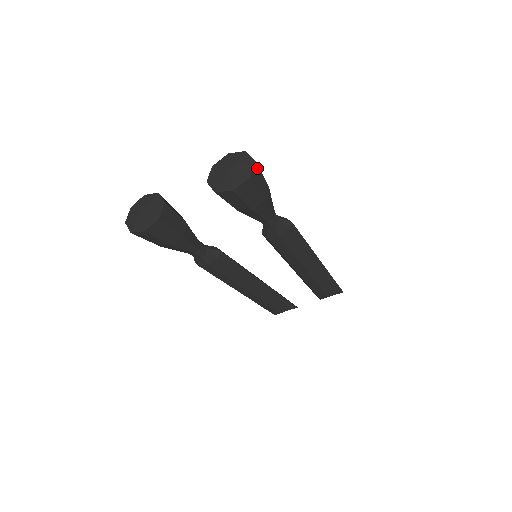
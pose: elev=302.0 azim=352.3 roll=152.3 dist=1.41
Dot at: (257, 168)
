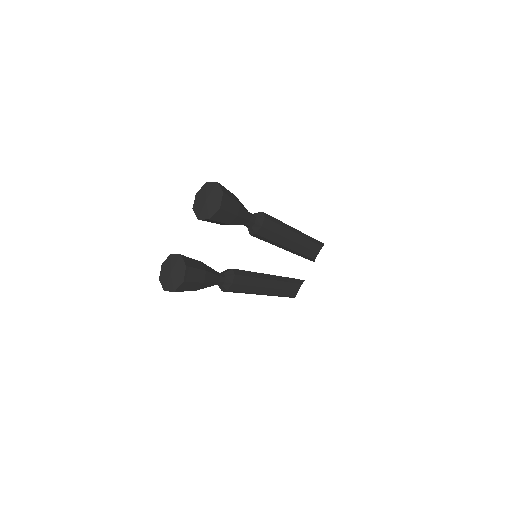
Dot at: (221, 186)
